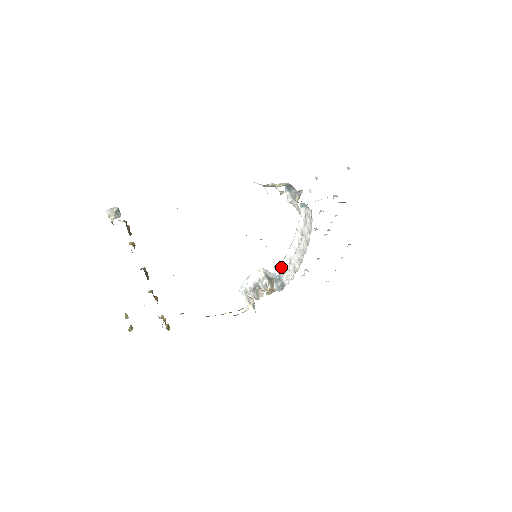
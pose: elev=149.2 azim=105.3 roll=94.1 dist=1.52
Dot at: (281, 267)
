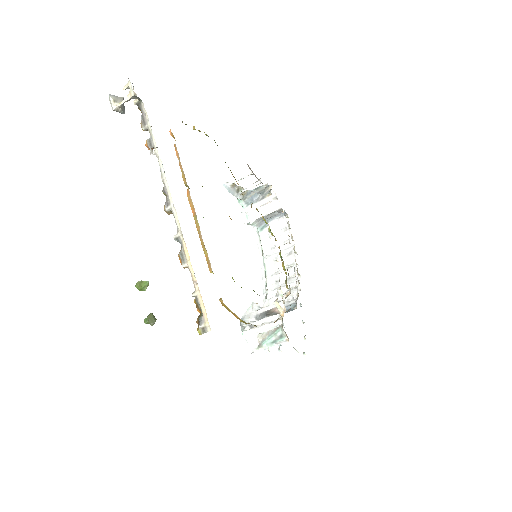
Dot at: occluded
